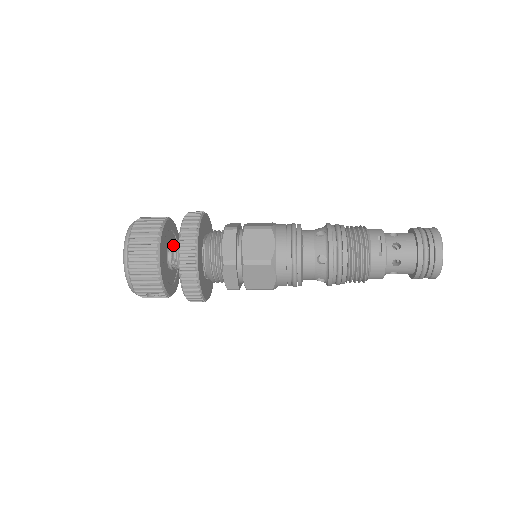
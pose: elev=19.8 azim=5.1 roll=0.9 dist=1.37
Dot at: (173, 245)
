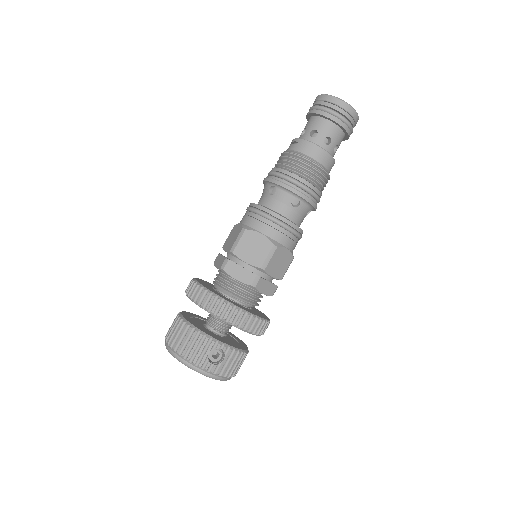
Dot at: occluded
